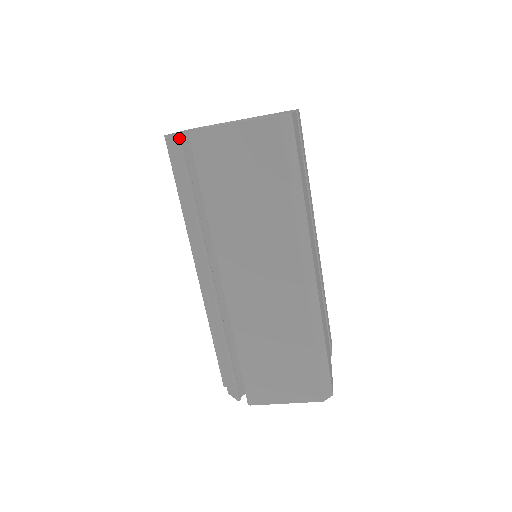
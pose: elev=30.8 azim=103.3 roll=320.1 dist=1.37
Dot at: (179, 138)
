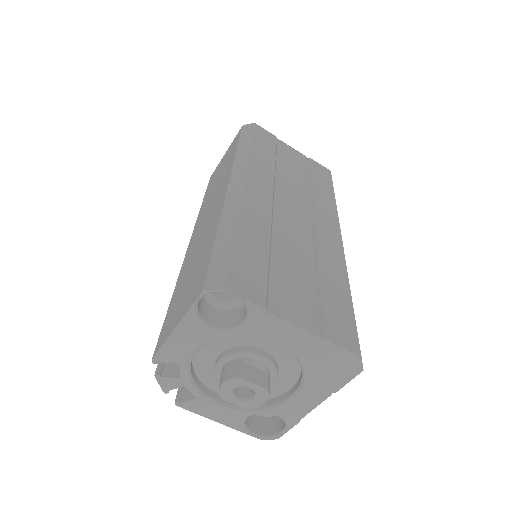
Dot at: occluded
